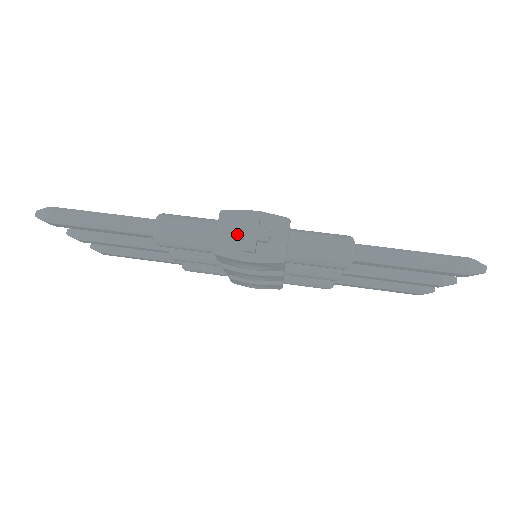
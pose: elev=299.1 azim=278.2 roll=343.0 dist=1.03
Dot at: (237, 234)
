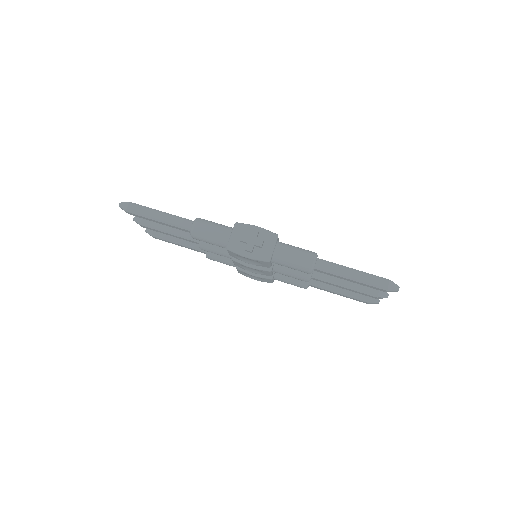
Dot at: (243, 239)
